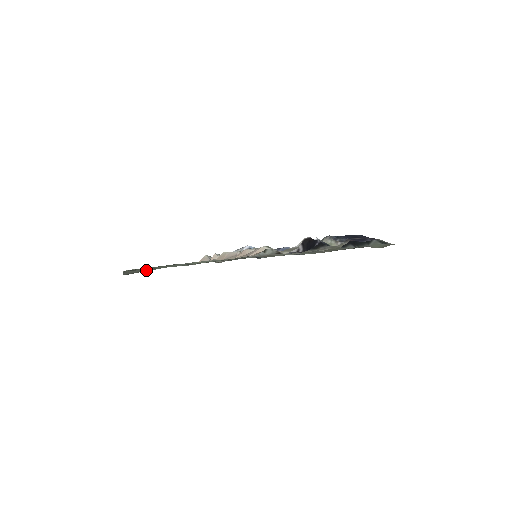
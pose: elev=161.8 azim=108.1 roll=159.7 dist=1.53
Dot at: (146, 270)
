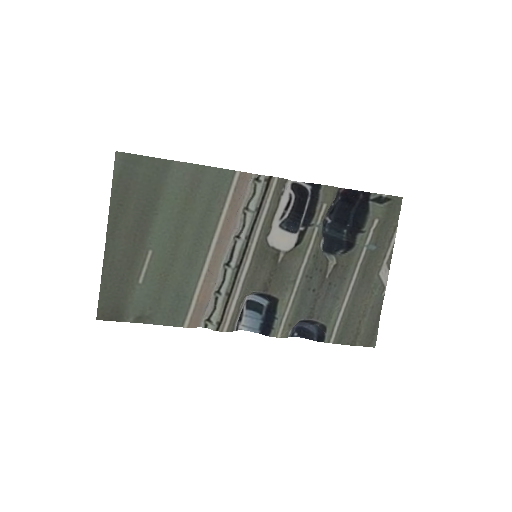
Dot at: (127, 300)
